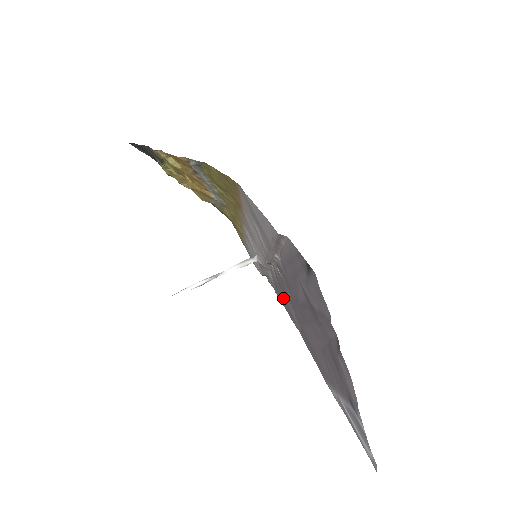
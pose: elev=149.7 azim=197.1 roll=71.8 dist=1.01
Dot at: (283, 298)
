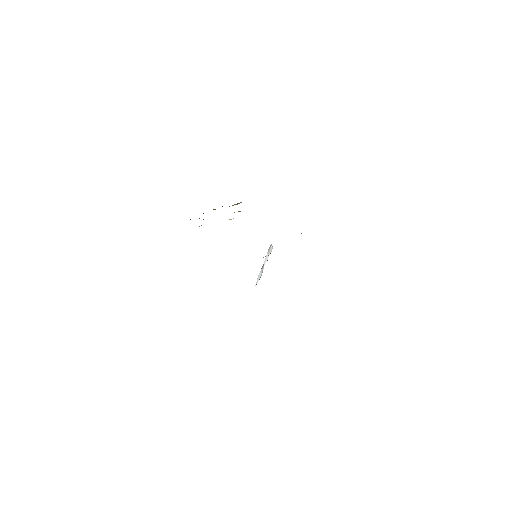
Dot at: occluded
